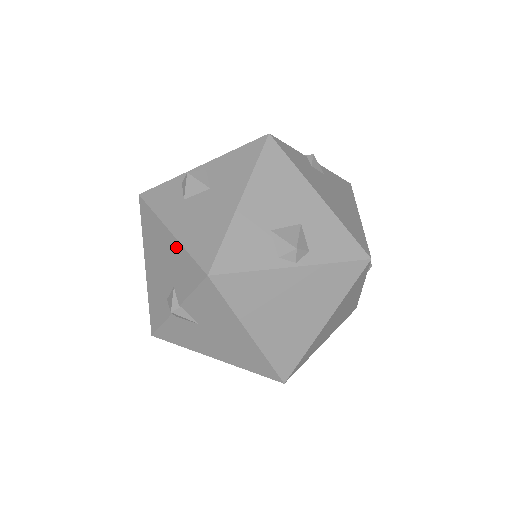
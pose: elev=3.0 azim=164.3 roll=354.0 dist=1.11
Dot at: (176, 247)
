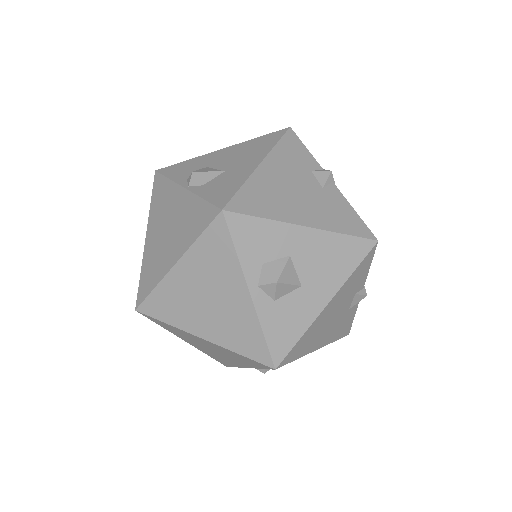
Dot at: occluded
